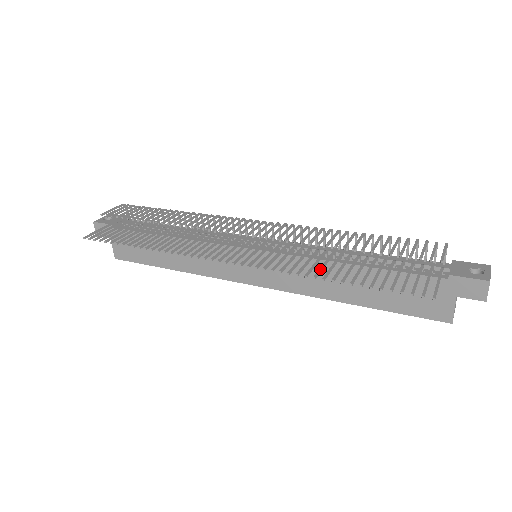
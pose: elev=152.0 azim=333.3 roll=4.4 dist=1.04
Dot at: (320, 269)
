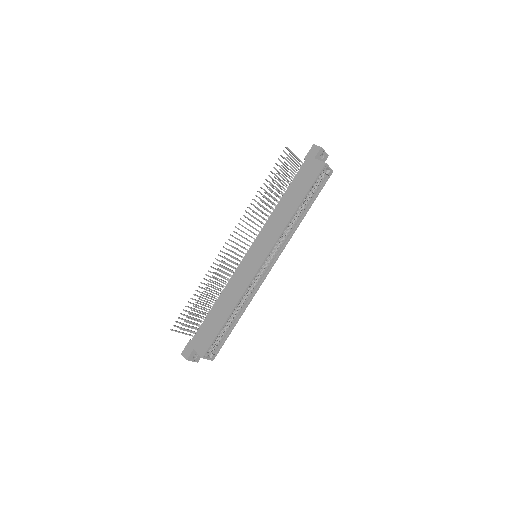
Dot at: (260, 199)
